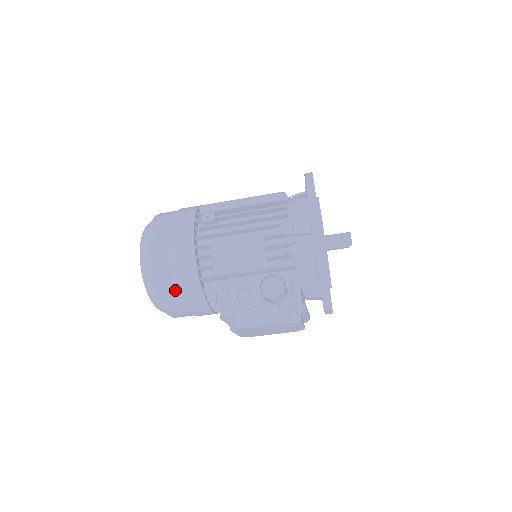
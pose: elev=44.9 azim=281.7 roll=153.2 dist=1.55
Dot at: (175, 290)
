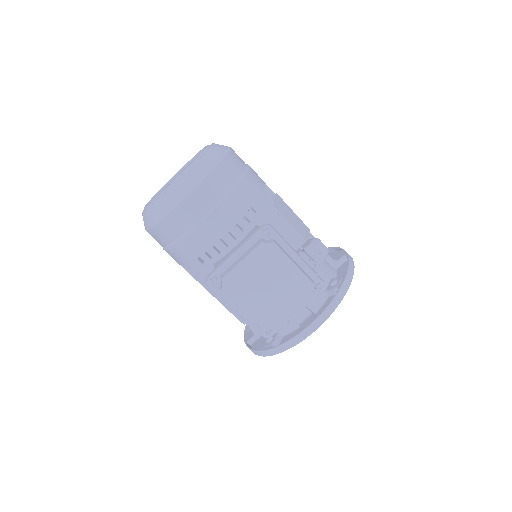
Dot at: (234, 179)
